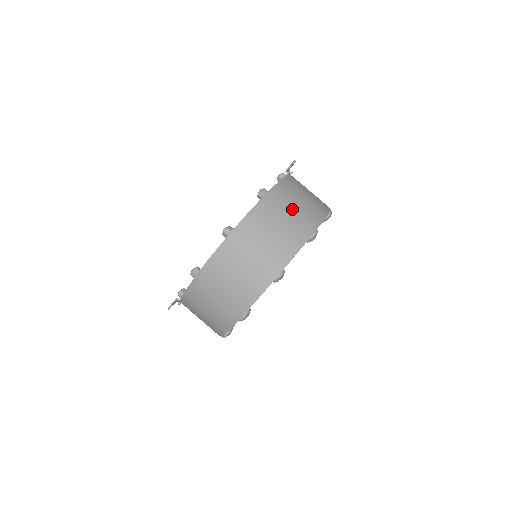
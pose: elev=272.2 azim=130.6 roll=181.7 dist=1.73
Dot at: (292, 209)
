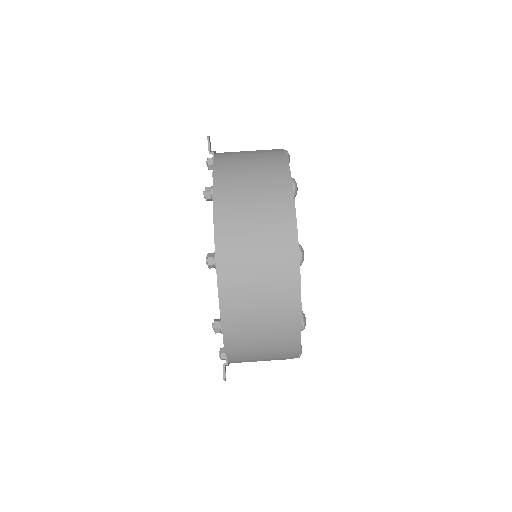
Dot at: (250, 181)
